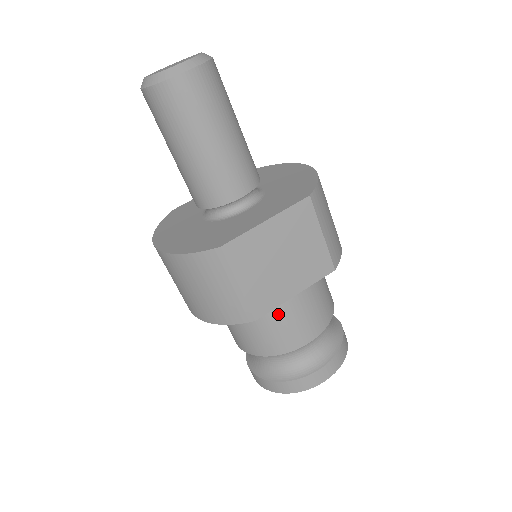
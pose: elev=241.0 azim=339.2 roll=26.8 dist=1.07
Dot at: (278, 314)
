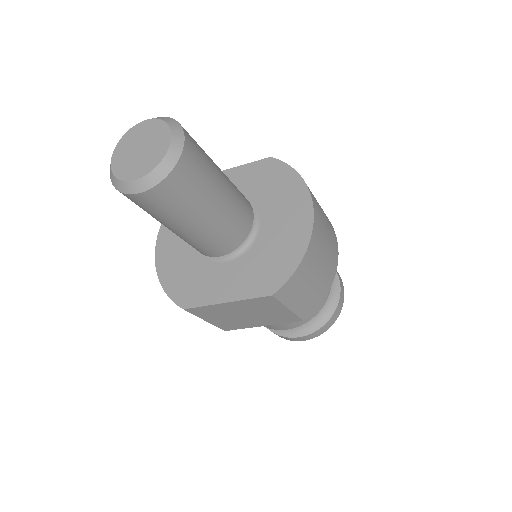
Dot at: occluded
